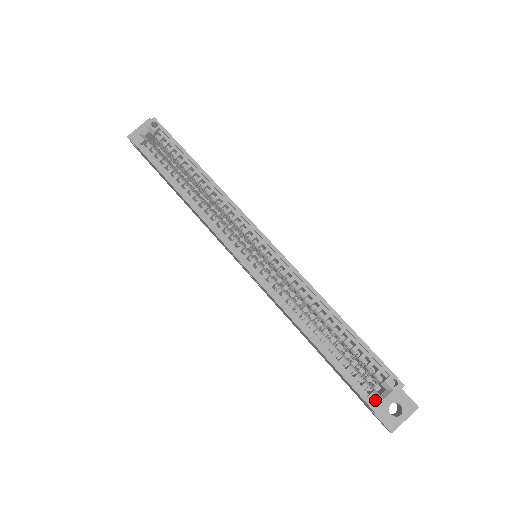
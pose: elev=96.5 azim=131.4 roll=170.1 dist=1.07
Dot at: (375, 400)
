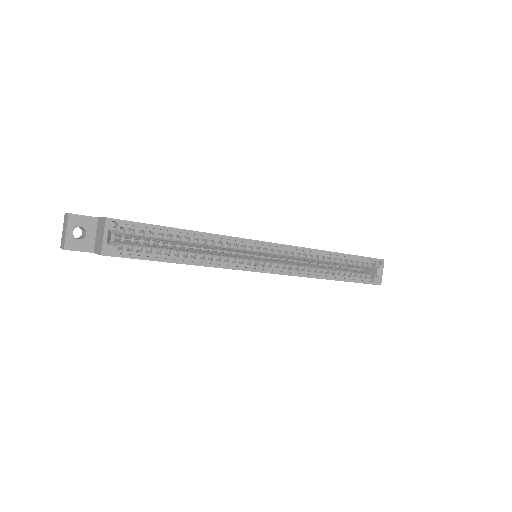
Dot at: (378, 280)
